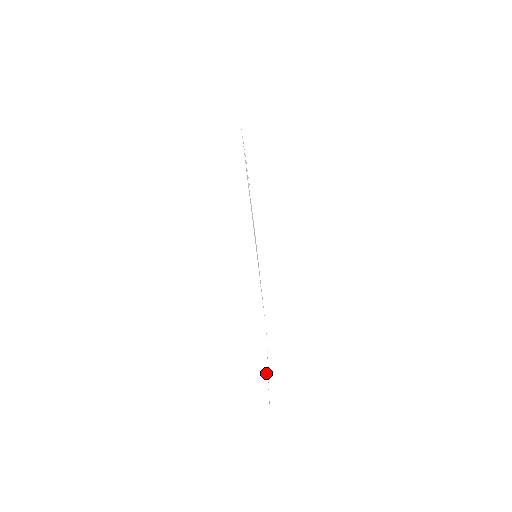
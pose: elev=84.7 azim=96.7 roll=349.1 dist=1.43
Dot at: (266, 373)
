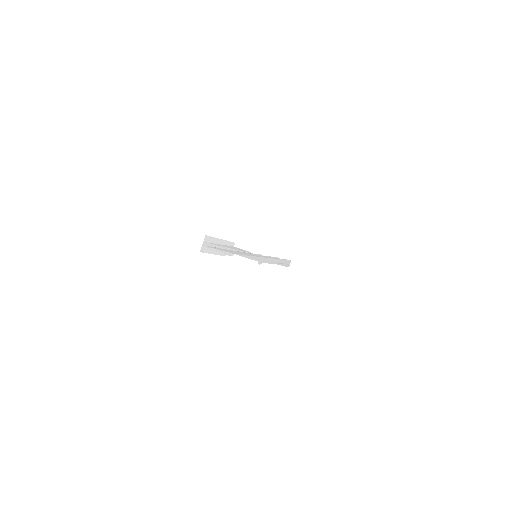
Dot at: (215, 247)
